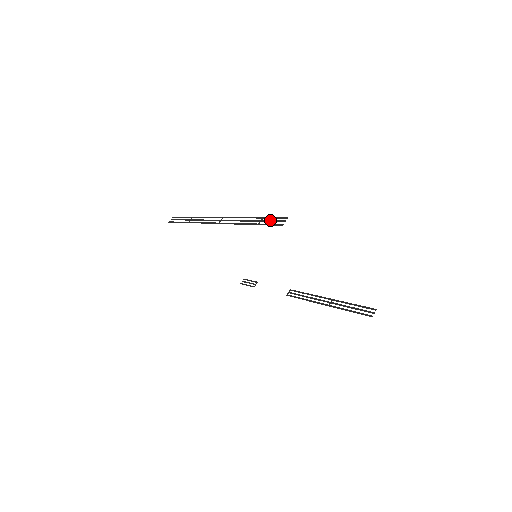
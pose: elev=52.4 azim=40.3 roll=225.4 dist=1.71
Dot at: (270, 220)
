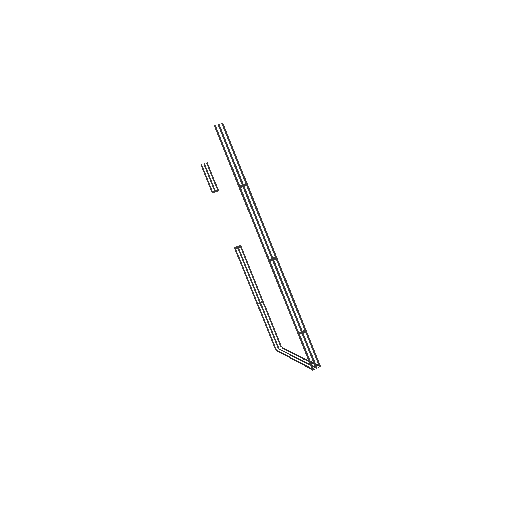
Dot at: occluded
